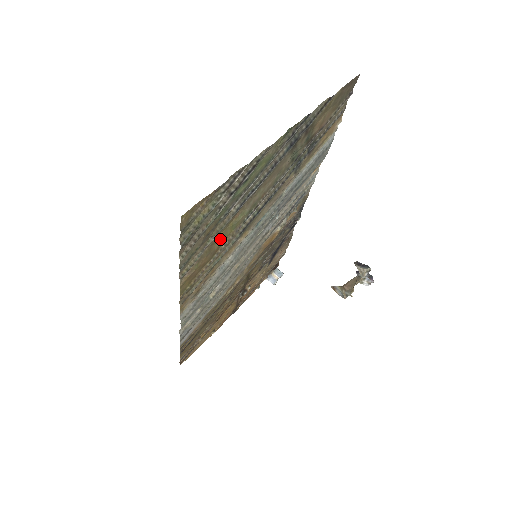
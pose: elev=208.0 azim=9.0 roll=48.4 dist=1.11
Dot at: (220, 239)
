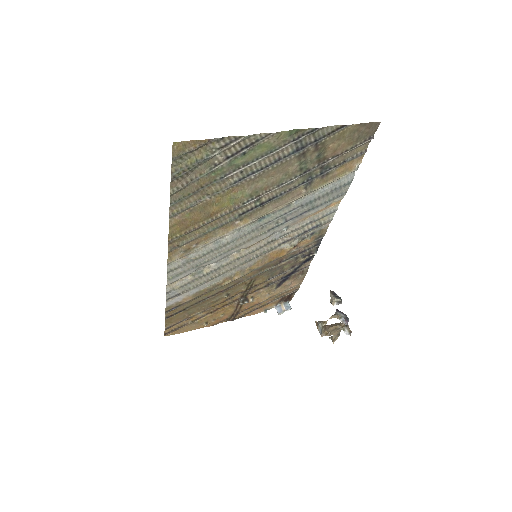
Dot at: (216, 204)
